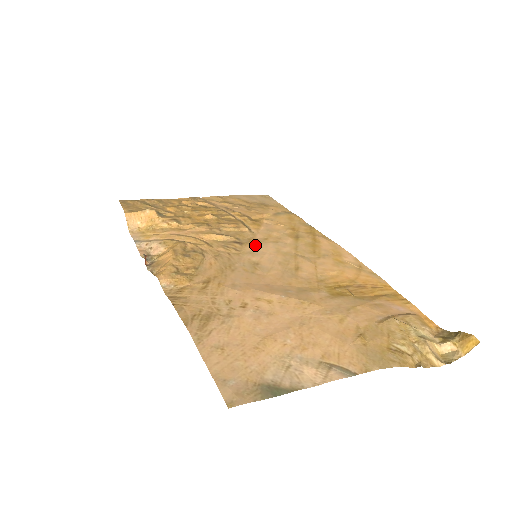
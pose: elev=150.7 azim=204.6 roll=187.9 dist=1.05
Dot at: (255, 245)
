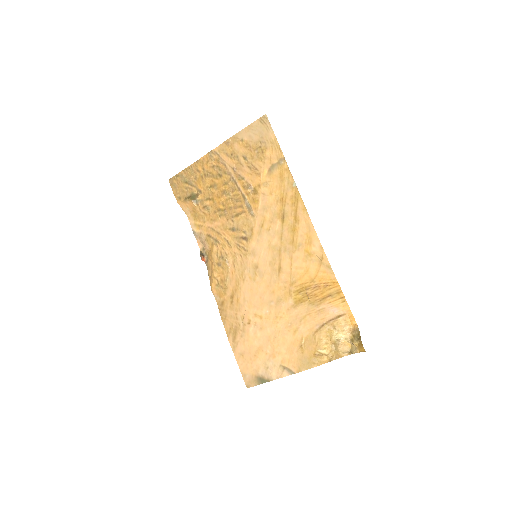
Dot at: (255, 239)
